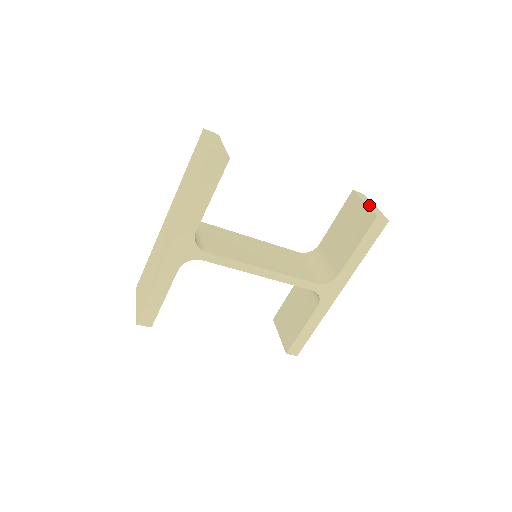
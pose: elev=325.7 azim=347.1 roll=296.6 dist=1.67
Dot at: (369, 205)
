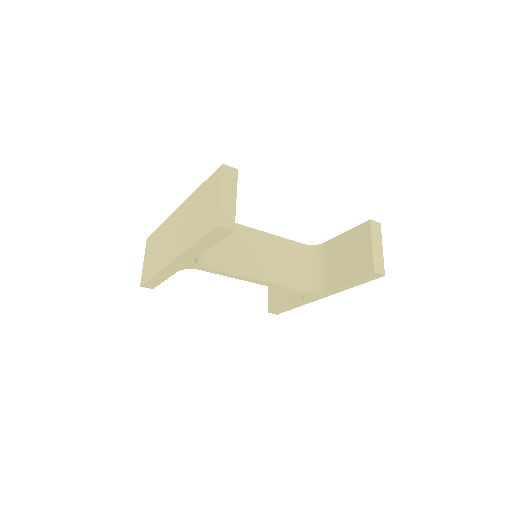
Dot at: (375, 250)
